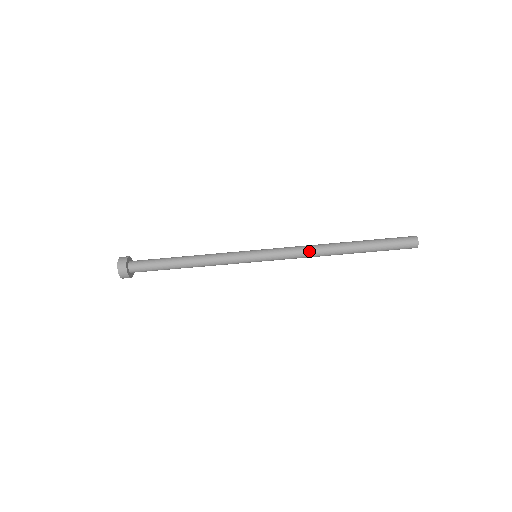
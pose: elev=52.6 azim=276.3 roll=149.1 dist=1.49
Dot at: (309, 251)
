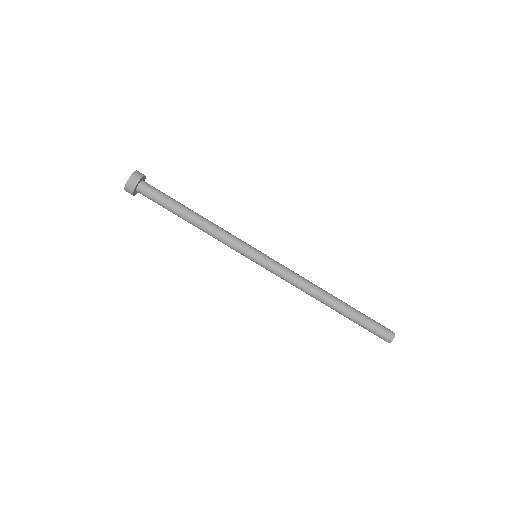
Dot at: (305, 281)
